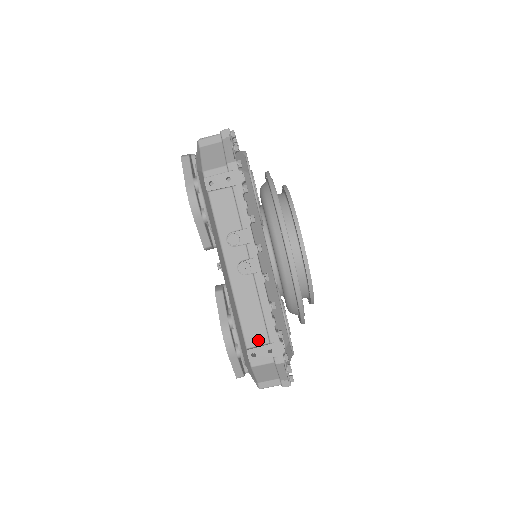
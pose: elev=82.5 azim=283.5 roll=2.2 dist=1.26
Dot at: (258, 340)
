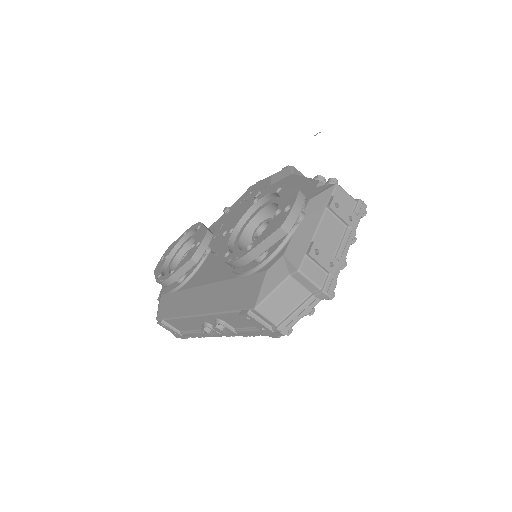
Dot at: (175, 326)
